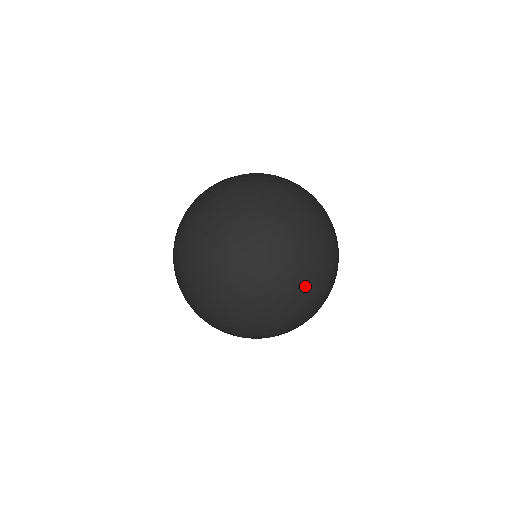
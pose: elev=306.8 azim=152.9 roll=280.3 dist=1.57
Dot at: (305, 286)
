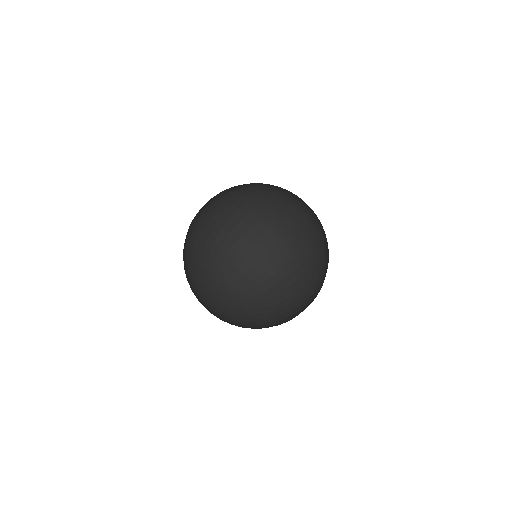
Dot at: (314, 255)
